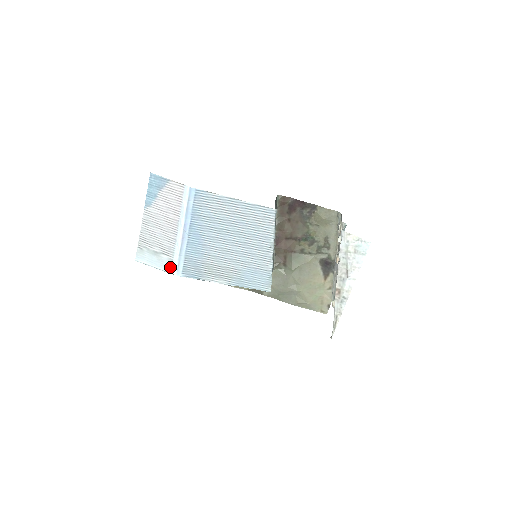
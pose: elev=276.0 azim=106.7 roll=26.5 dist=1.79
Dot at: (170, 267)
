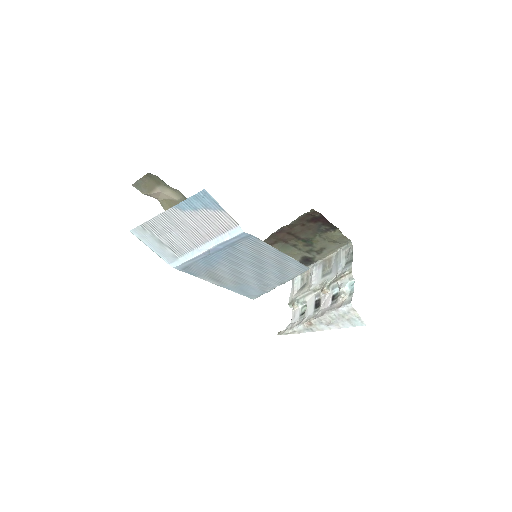
Dot at: (170, 260)
